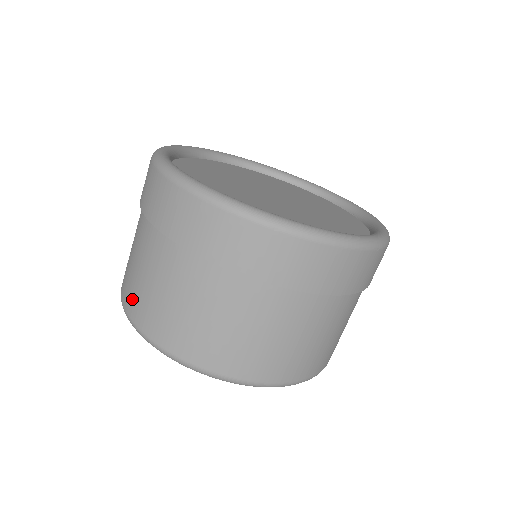
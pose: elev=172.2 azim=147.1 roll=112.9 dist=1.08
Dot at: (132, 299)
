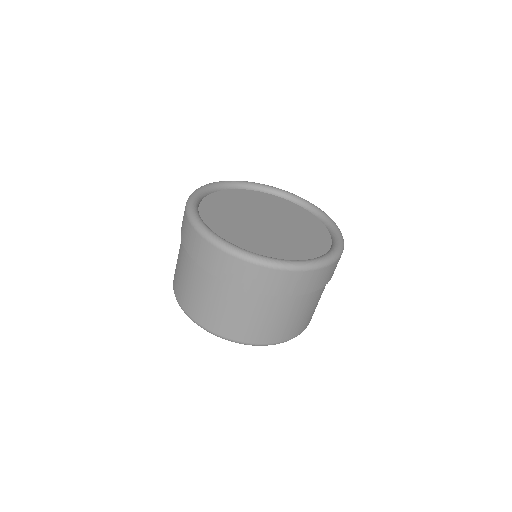
Dot at: (204, 317)
